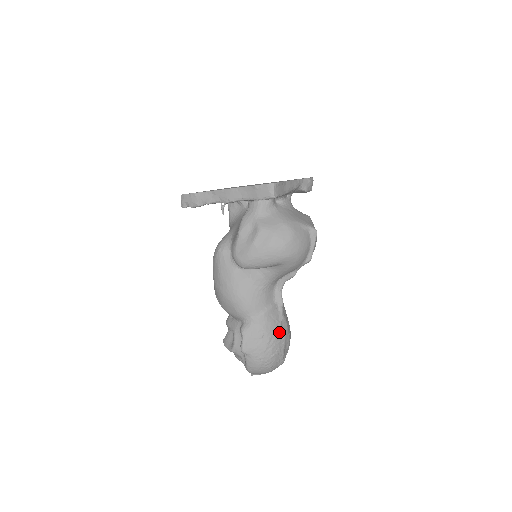
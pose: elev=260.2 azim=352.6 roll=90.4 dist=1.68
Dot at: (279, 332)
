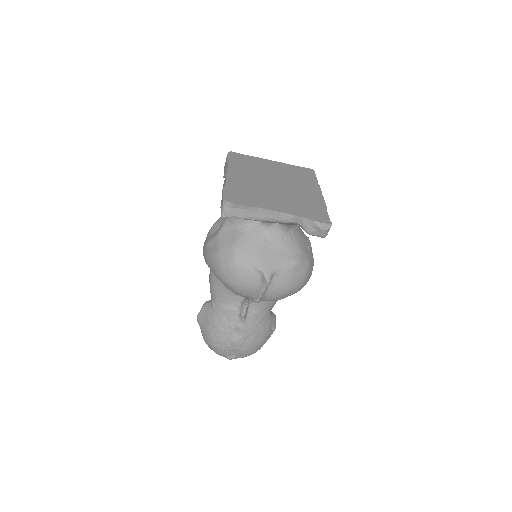
Dot at: (227, 334)
